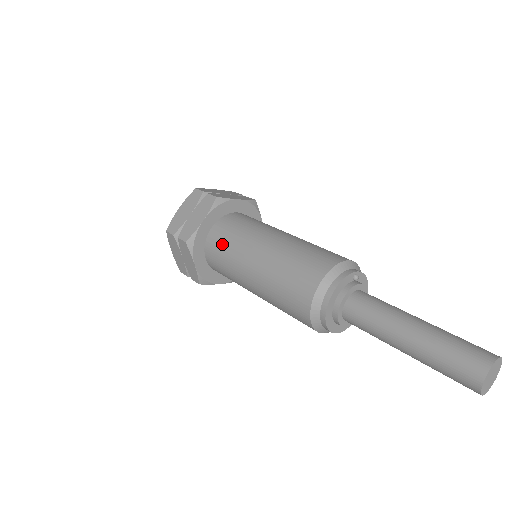
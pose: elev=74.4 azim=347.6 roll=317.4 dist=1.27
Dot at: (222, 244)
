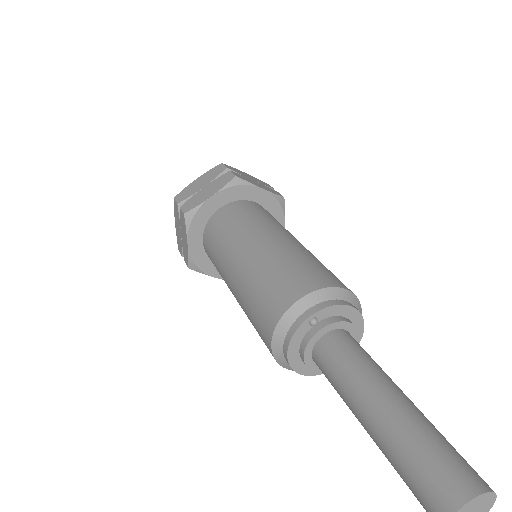
Dot at: occluded
